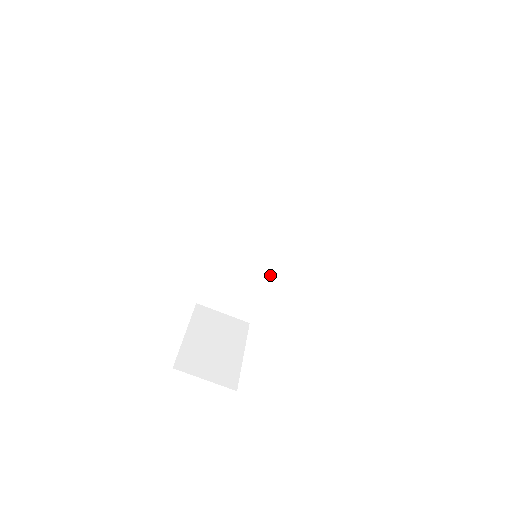
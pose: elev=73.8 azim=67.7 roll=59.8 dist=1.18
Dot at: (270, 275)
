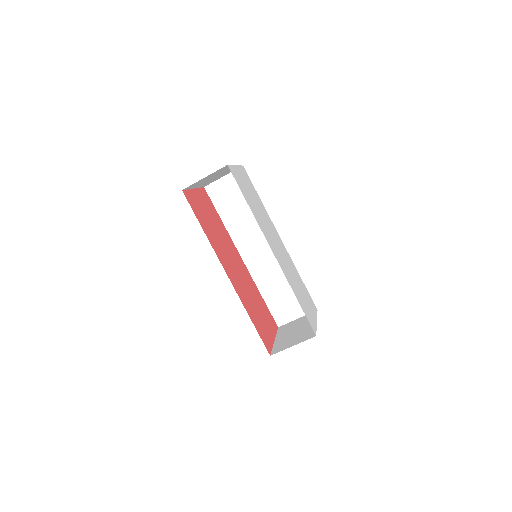
Dot at: occluded
